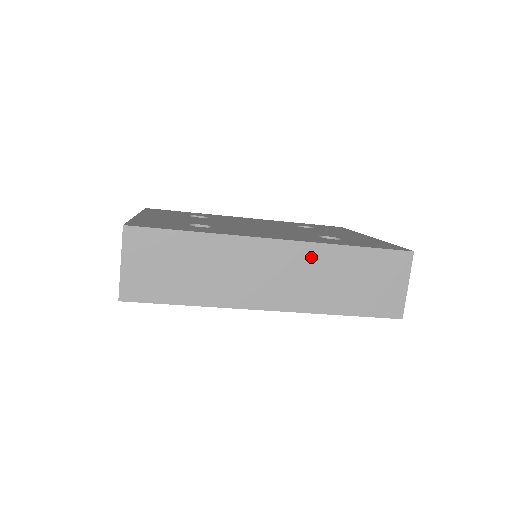
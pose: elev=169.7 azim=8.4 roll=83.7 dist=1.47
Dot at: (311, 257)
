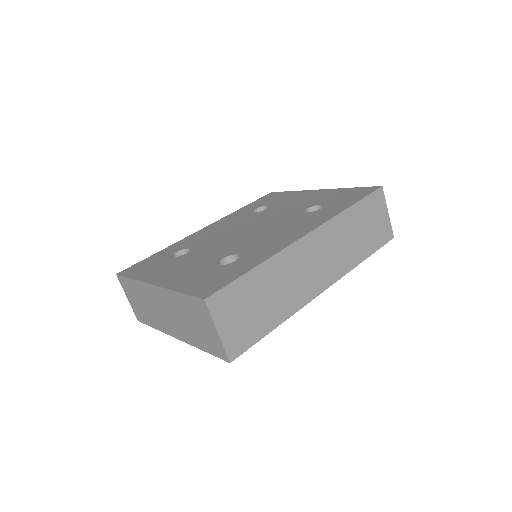
Dot at: (332, 232)
